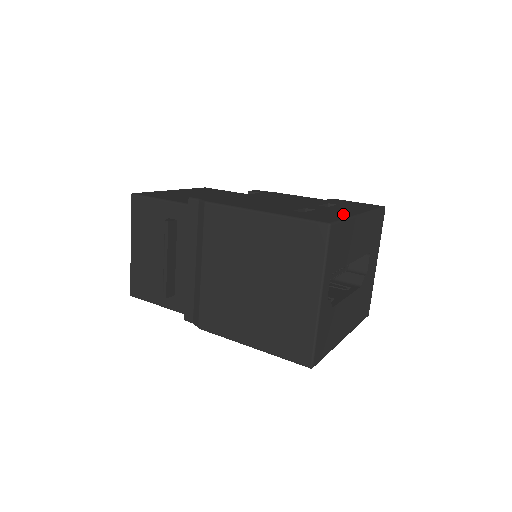
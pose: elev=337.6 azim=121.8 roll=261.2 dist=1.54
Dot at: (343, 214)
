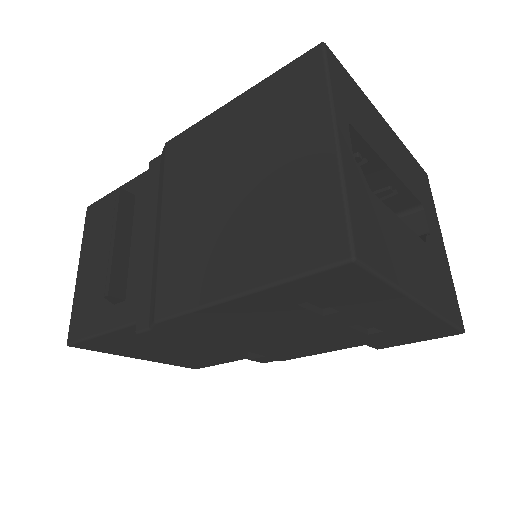
Dot at: occluded
